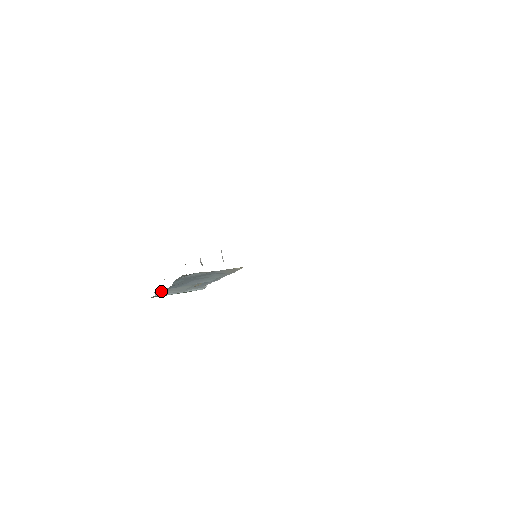
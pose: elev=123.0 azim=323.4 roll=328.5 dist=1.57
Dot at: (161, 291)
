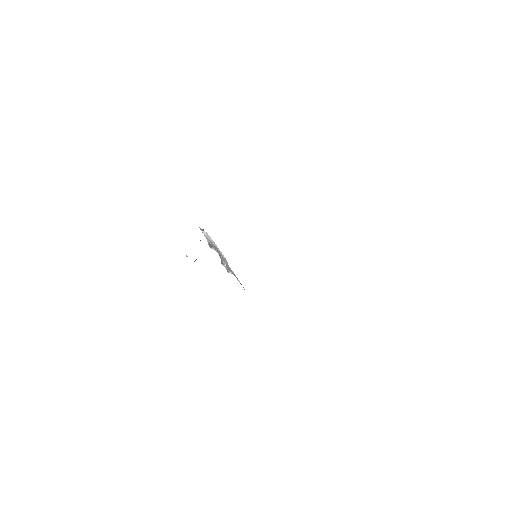
Dot at: occluded
